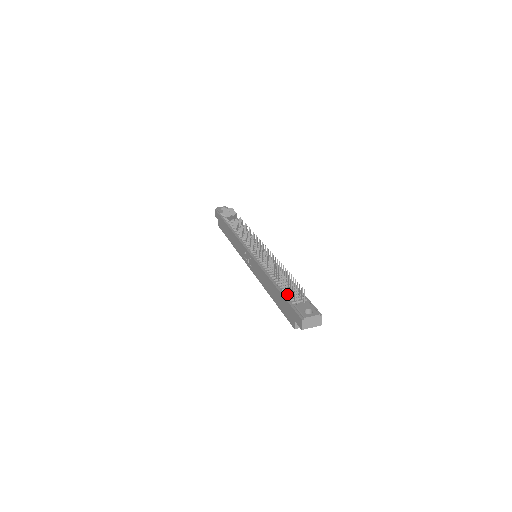
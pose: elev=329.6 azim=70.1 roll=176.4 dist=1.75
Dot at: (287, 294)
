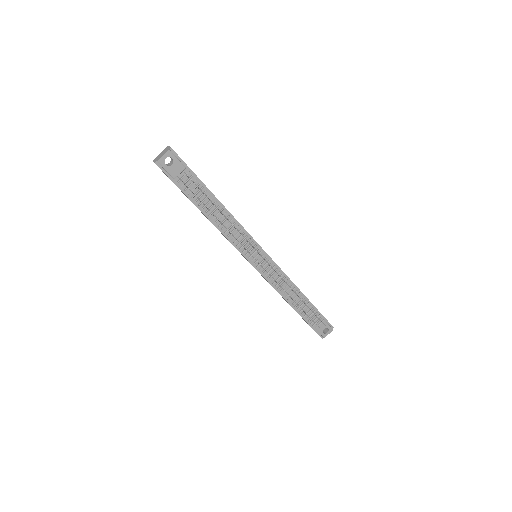
Dot at: (308, 319)
